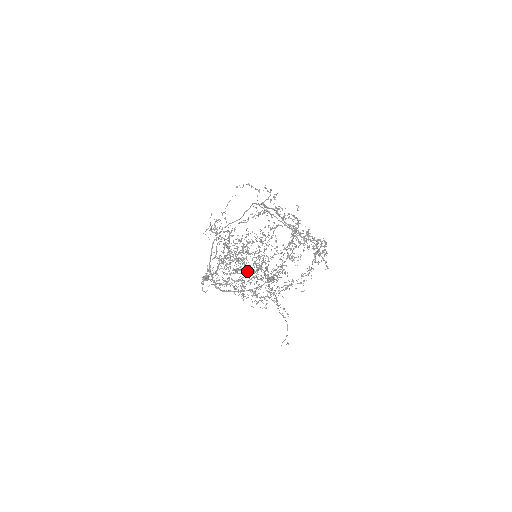
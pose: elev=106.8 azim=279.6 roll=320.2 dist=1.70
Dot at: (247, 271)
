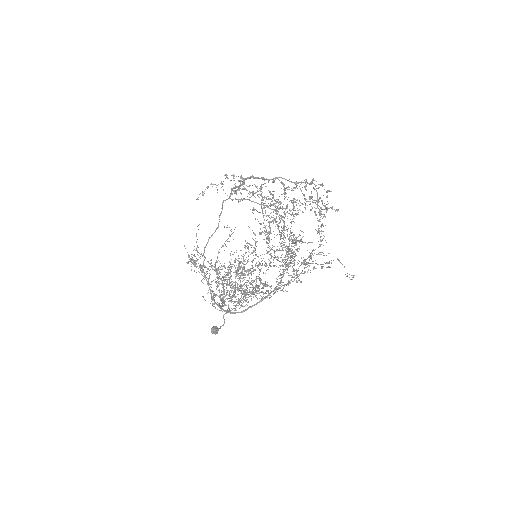
Dot at: occluded
